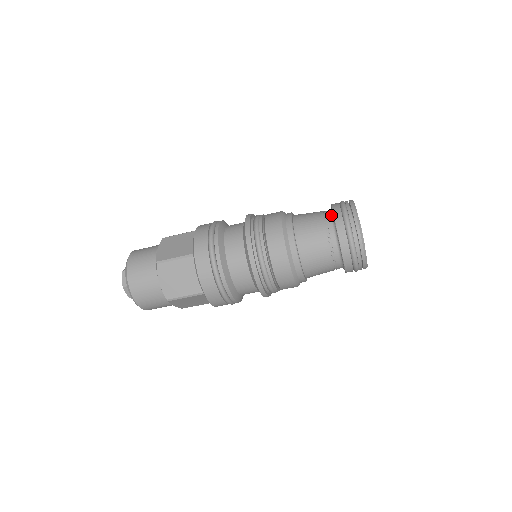
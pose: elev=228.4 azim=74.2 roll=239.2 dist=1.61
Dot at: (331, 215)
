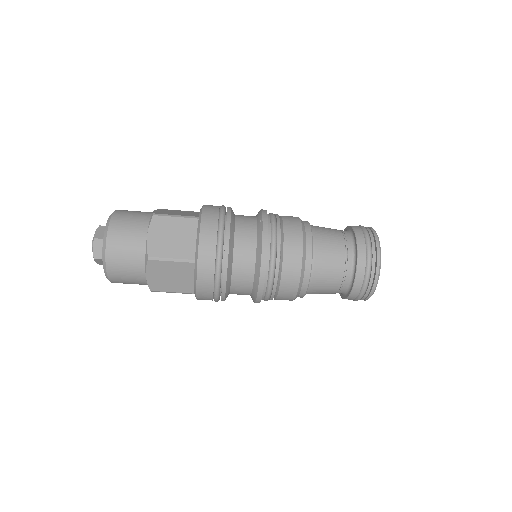
Dot at: (353, 251)
